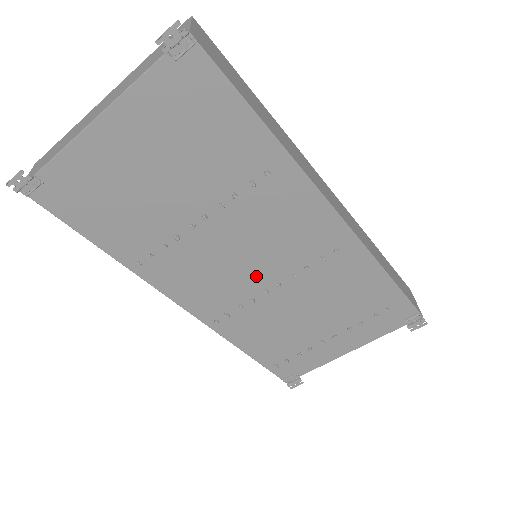
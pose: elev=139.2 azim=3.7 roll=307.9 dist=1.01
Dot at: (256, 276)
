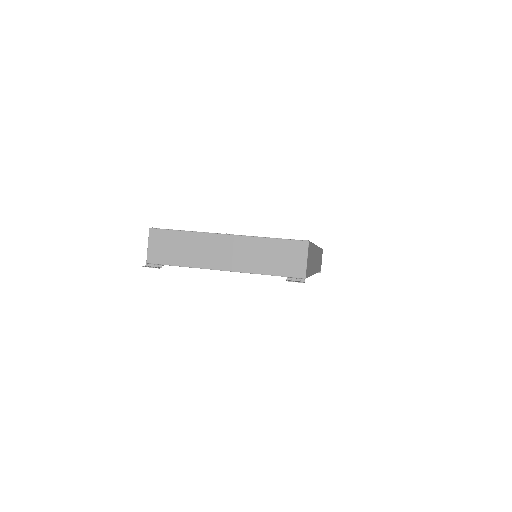
Dot at: occluded
